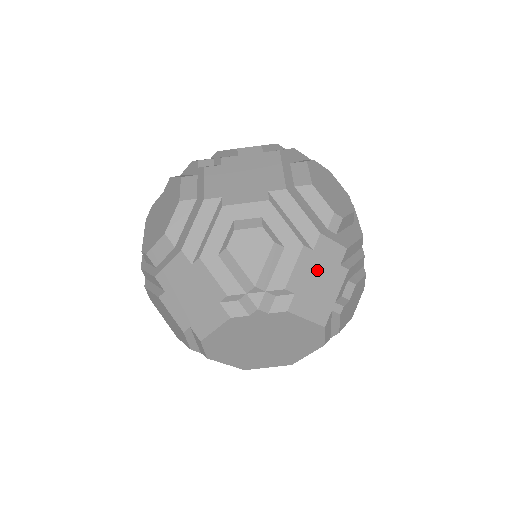
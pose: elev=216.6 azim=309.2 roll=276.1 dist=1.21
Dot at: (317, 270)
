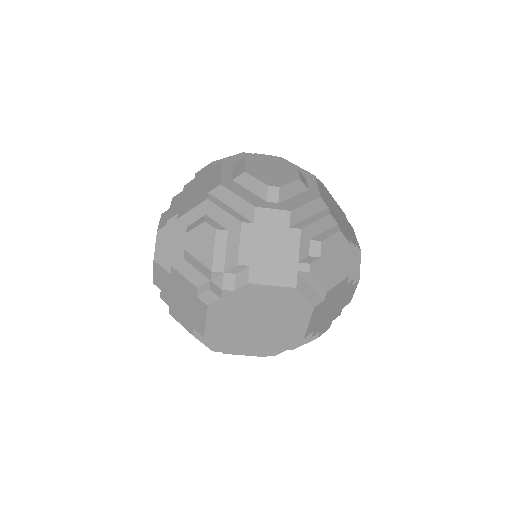
Dot at: (265, 239)
